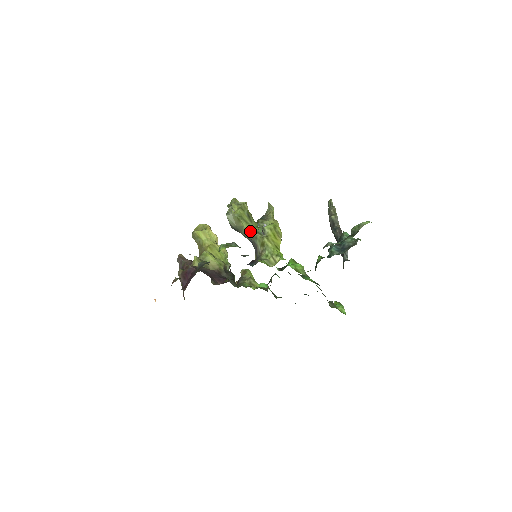
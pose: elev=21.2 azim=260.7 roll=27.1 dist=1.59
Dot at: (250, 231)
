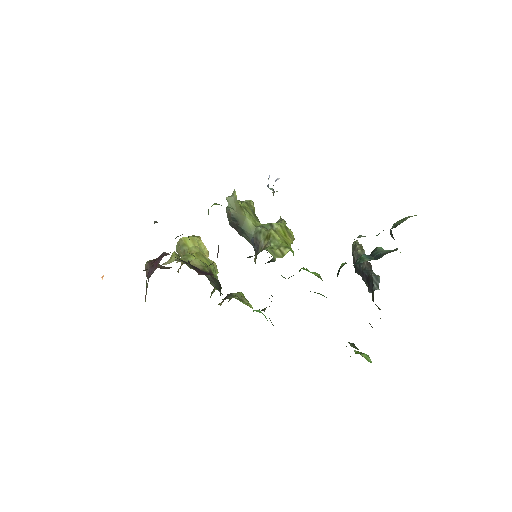
Dot at: (253, 224)
